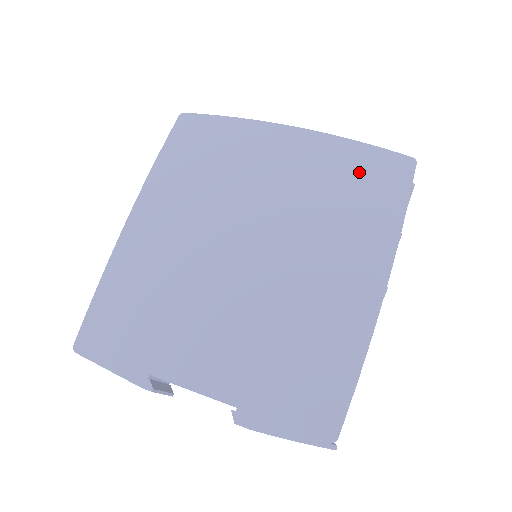
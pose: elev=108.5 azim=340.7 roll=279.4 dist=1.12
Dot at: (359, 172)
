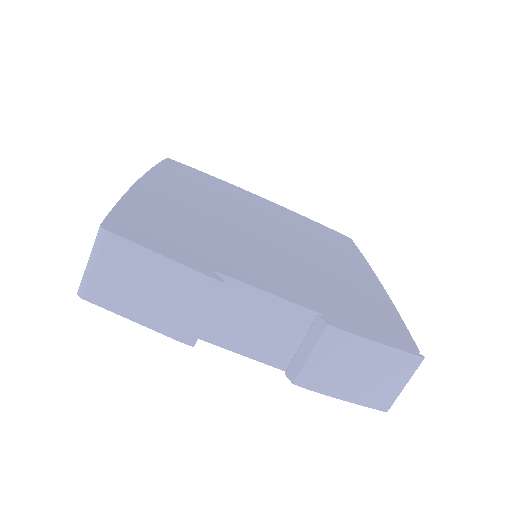
Dot at: (321, 230)
